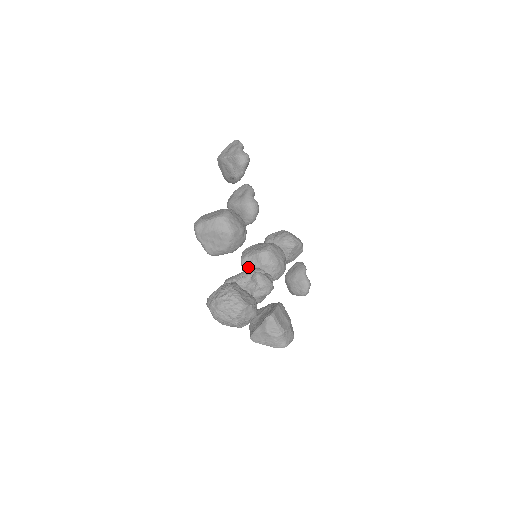
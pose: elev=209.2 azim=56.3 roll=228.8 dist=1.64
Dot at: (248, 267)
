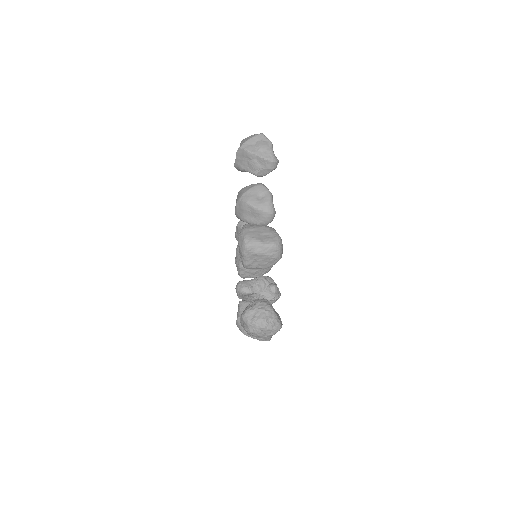
Dot at: occluded
